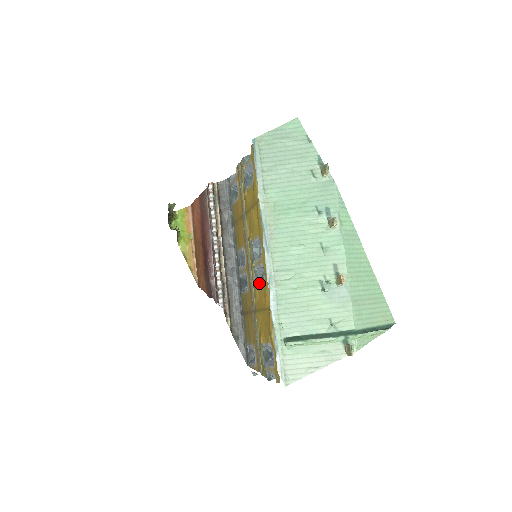
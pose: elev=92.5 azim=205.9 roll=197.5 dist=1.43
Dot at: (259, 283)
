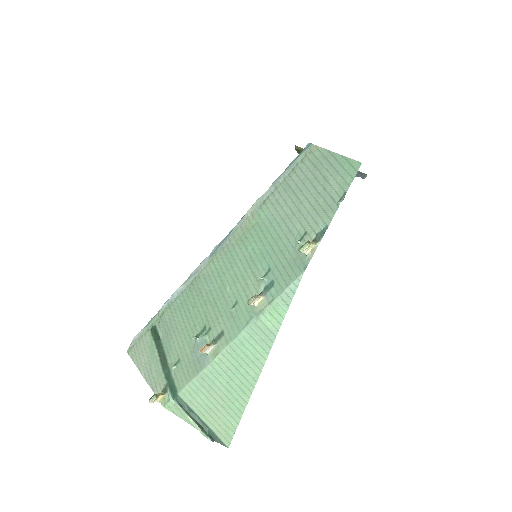
Dot at: occluded
